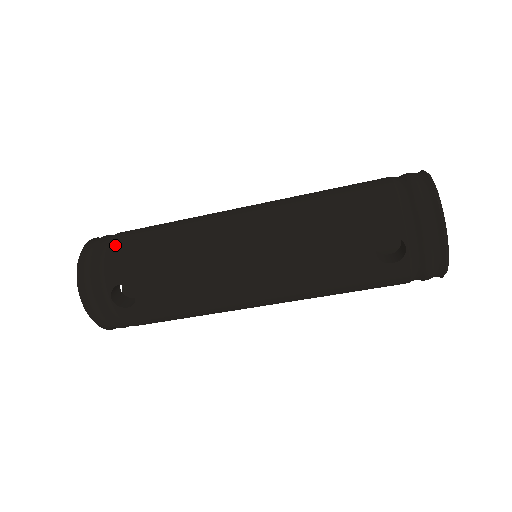
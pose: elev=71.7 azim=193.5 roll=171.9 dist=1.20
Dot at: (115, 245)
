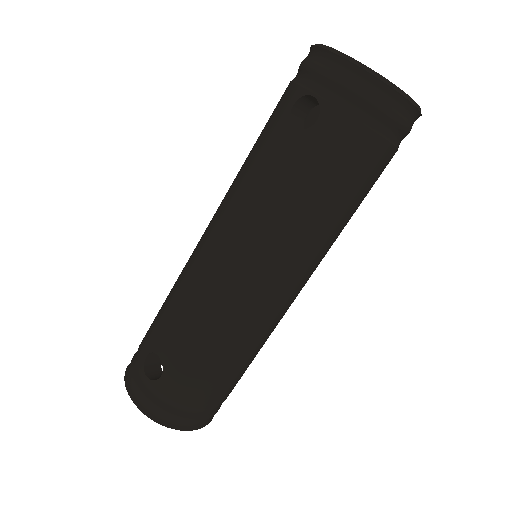
Dot at: occluded
